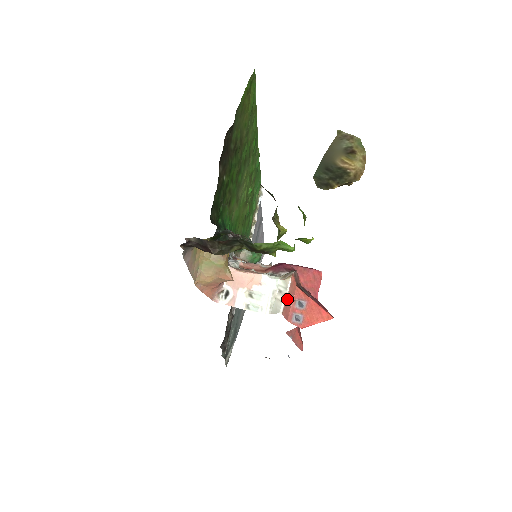
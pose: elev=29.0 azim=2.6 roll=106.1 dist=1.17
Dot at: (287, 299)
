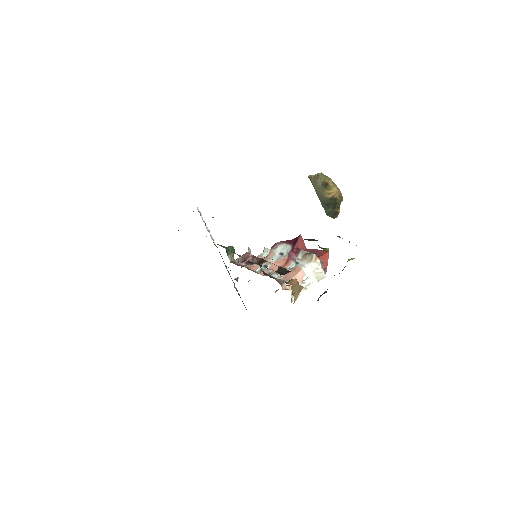
Dot at: occluded
